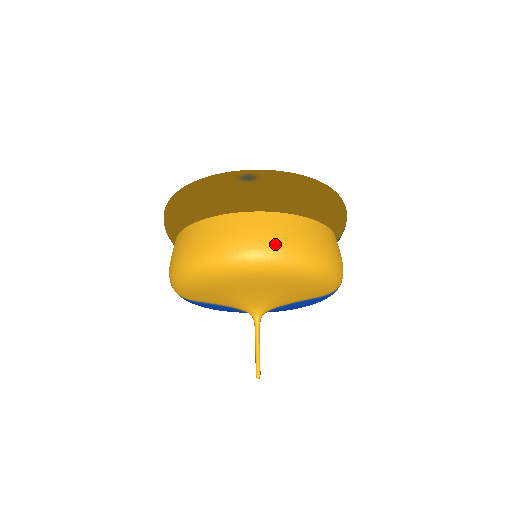
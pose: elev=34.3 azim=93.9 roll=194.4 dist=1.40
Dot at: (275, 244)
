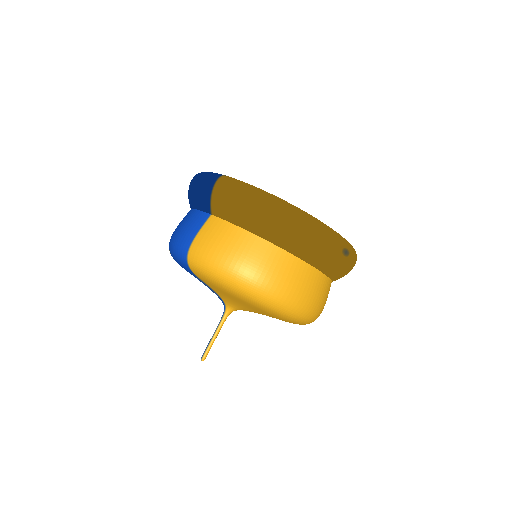
Dot at: (319, 310)
